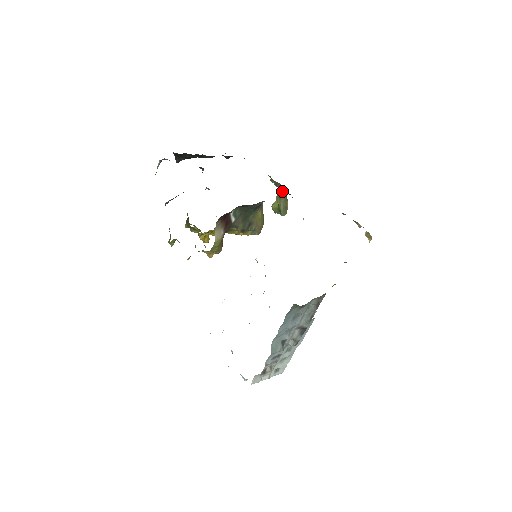
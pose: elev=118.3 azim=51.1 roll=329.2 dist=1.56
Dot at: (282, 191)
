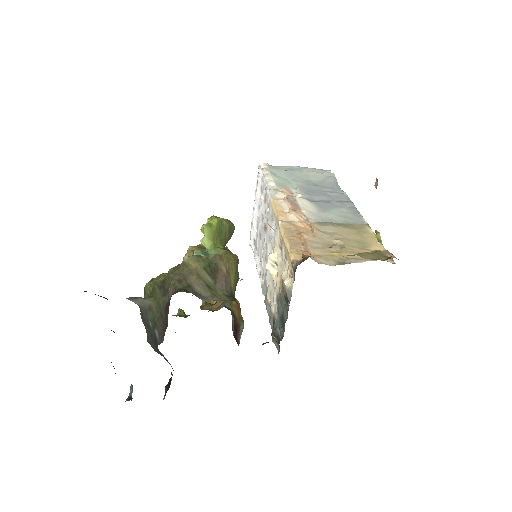
Dot at: occluded
